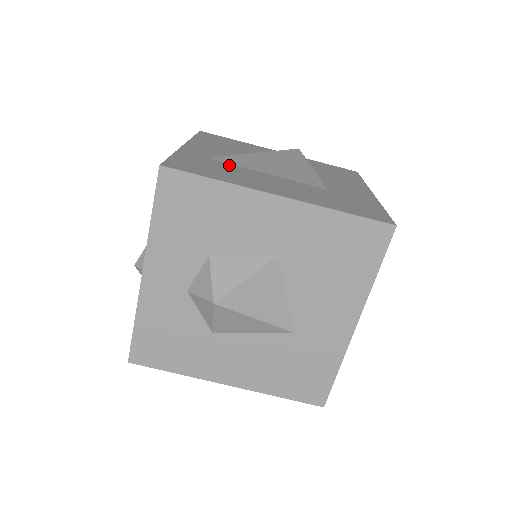
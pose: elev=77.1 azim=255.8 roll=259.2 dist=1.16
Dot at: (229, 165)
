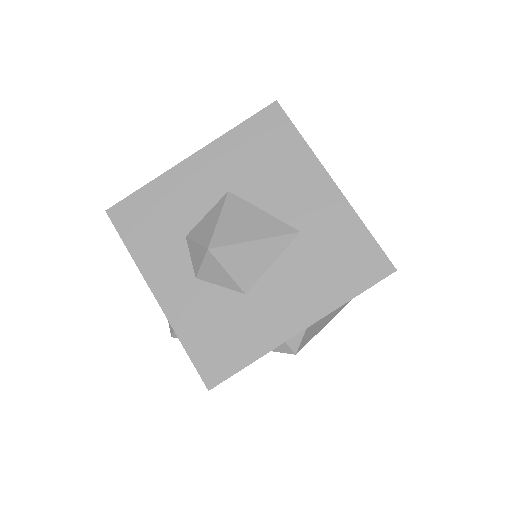
Dot at: occluded
